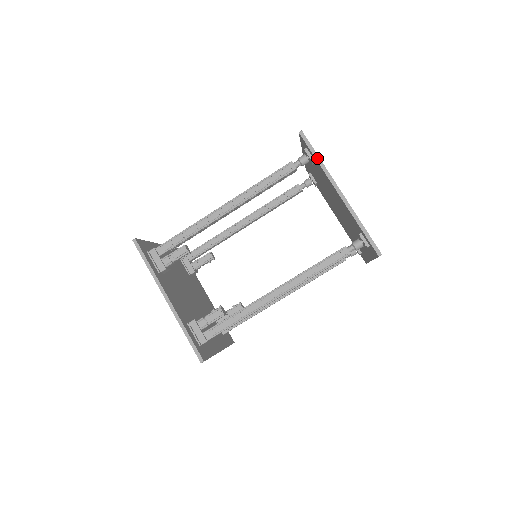
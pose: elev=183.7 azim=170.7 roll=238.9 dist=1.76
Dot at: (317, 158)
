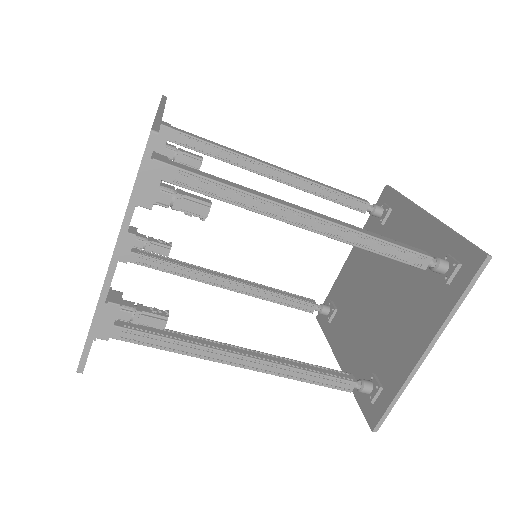
Dot at: (460, 301)
